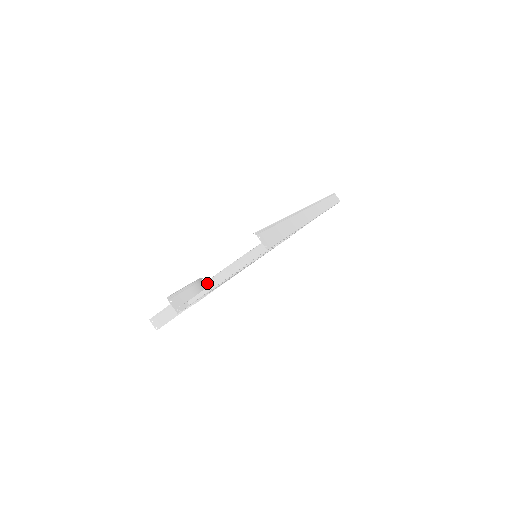
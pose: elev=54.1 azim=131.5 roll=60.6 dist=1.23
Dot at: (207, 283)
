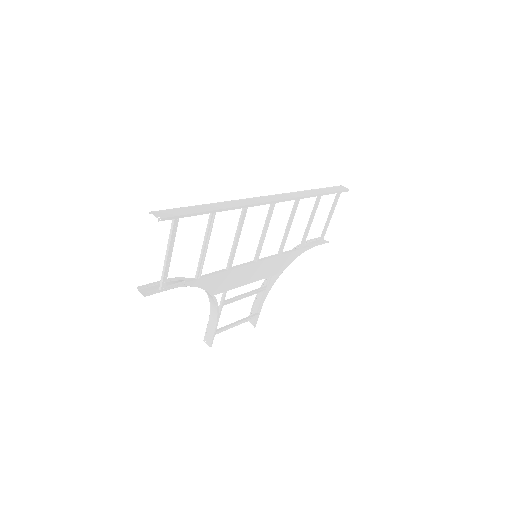
Dot at: (256, 303)
